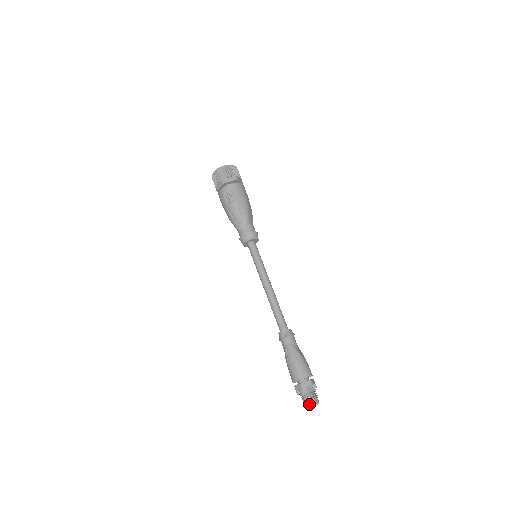
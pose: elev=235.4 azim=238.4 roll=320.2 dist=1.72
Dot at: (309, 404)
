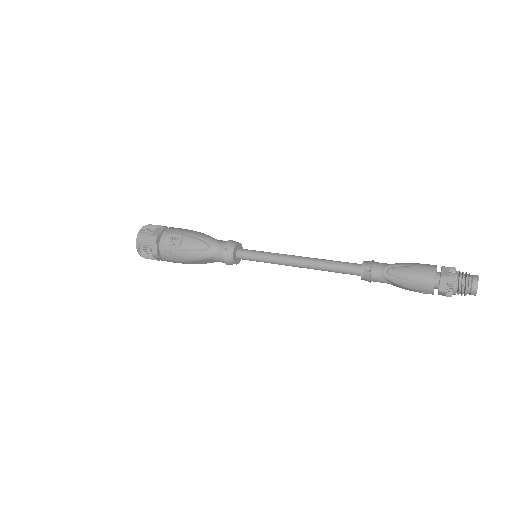
Dot at: (473, 283)
